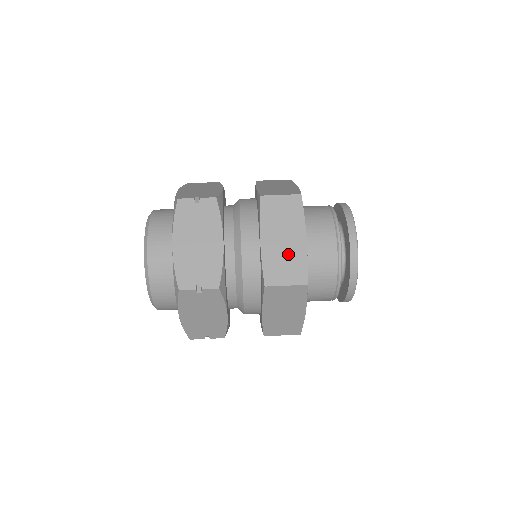
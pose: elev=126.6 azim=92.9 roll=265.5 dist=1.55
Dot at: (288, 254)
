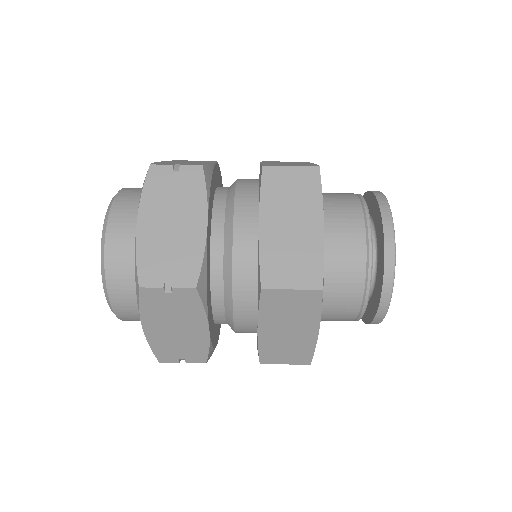
Dot at: (297, 245)
